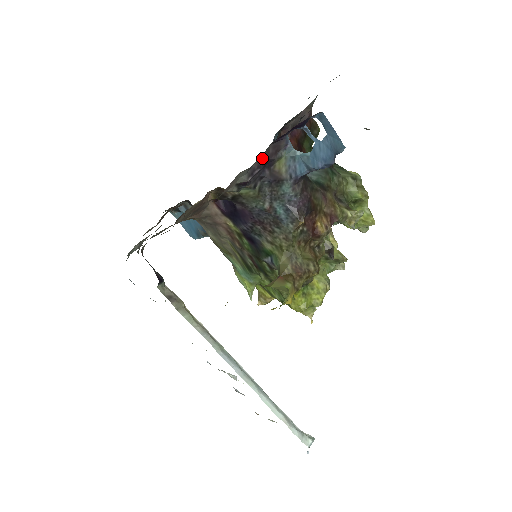
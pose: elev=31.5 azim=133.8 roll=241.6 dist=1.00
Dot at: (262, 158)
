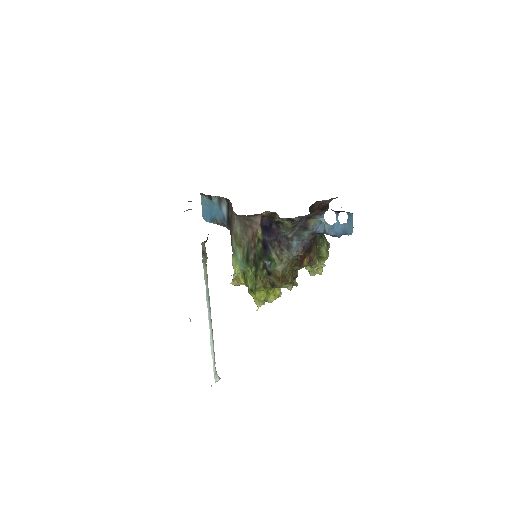
Dot at: (311, 215)
